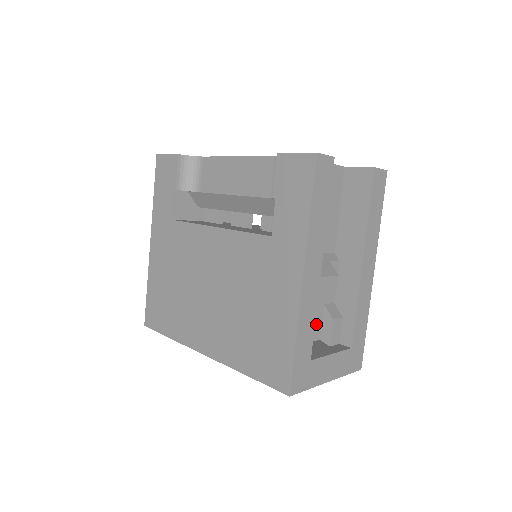
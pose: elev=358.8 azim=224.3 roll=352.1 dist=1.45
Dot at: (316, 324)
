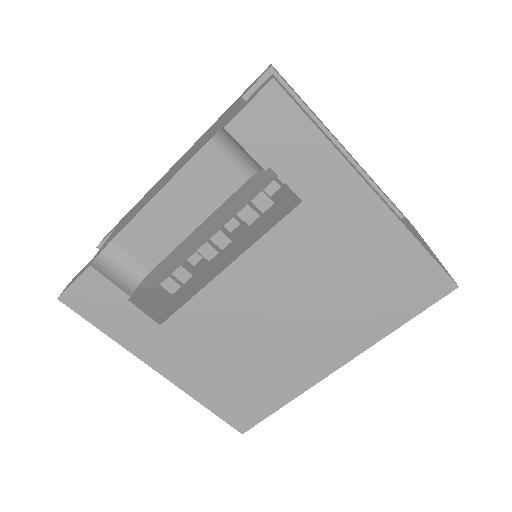
Dot at: occluded
